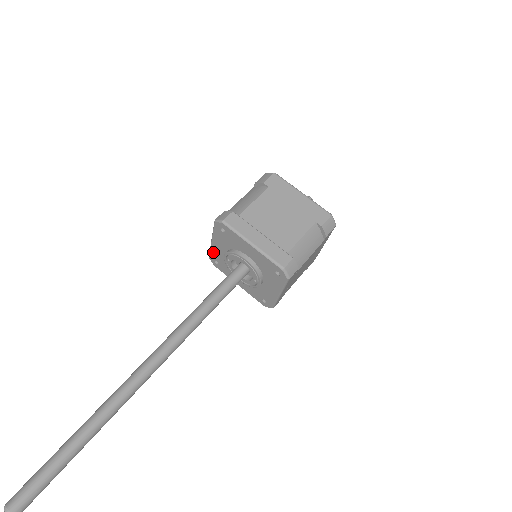
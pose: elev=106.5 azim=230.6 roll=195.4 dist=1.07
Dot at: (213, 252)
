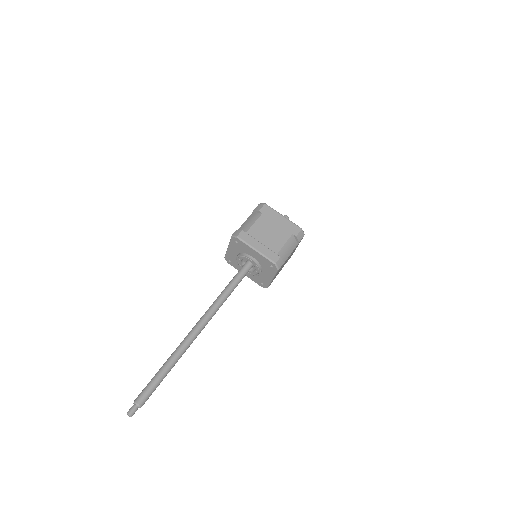
Dot at: (228, 255)
